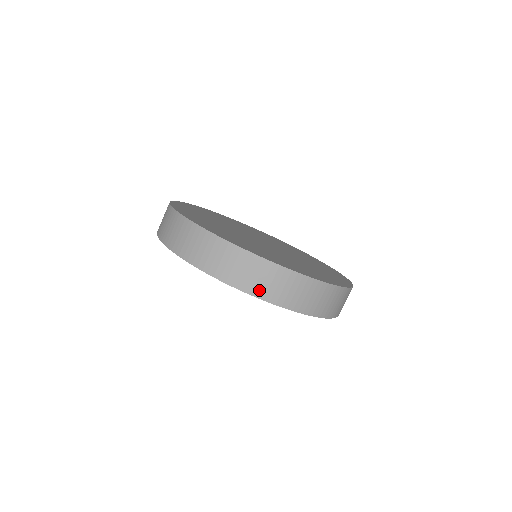
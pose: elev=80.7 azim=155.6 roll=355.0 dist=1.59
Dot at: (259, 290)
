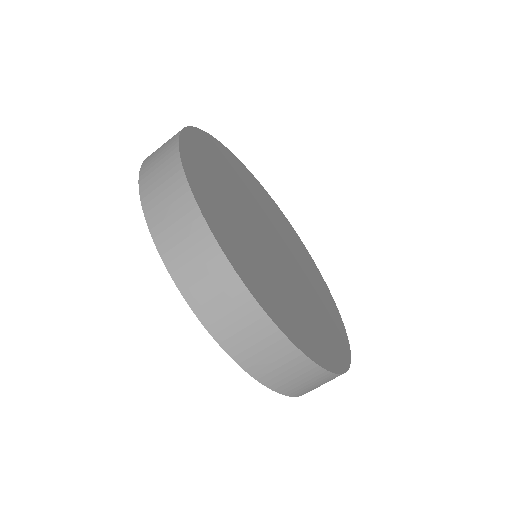
Dot at: (252, 363)
